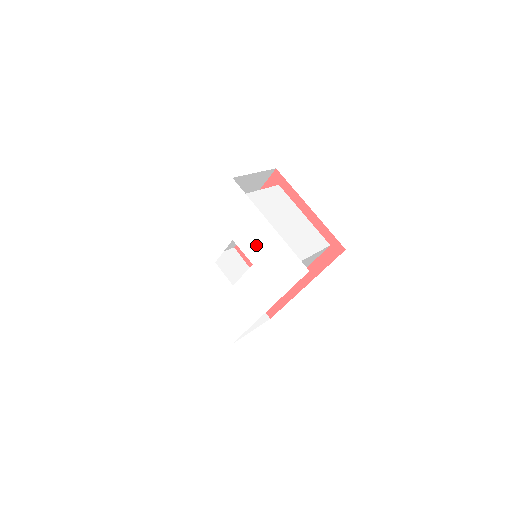
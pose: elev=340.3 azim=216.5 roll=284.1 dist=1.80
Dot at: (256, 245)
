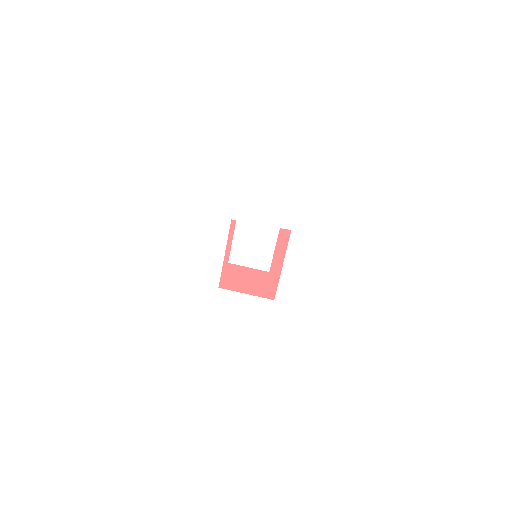
Dot at: (279, 192)
